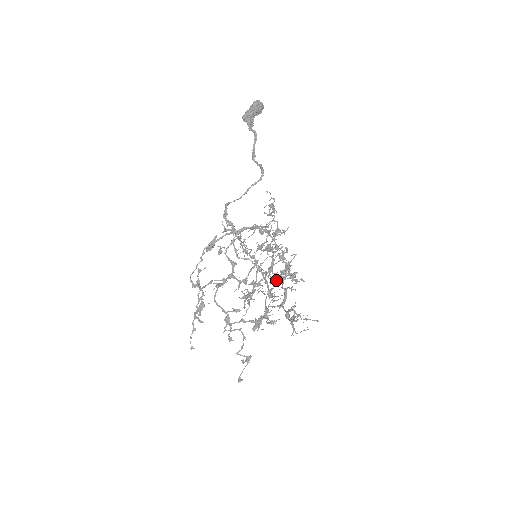
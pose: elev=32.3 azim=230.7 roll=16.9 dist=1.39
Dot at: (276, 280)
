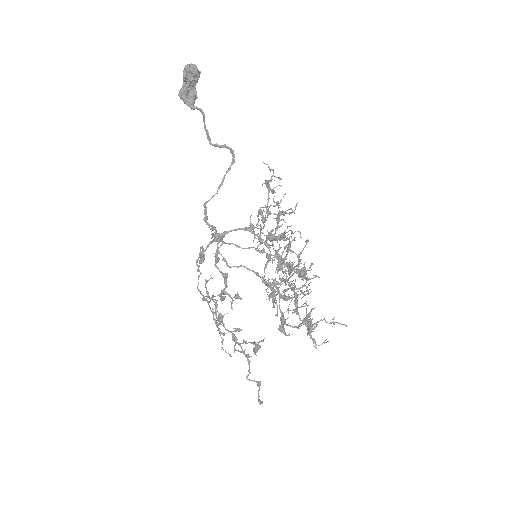
Dot at: (288, 279)
